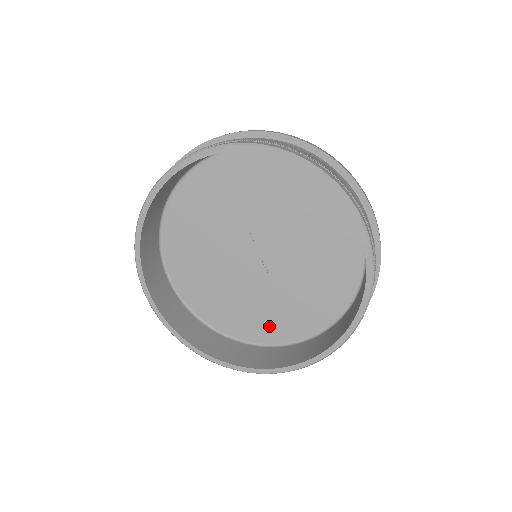
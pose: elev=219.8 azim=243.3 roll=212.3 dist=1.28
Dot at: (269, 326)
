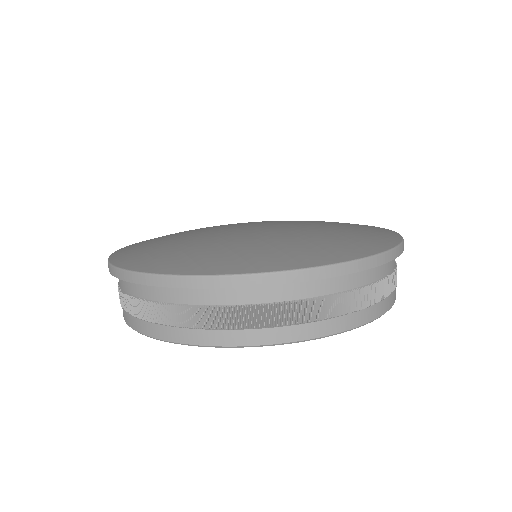
Dot at: occluded
